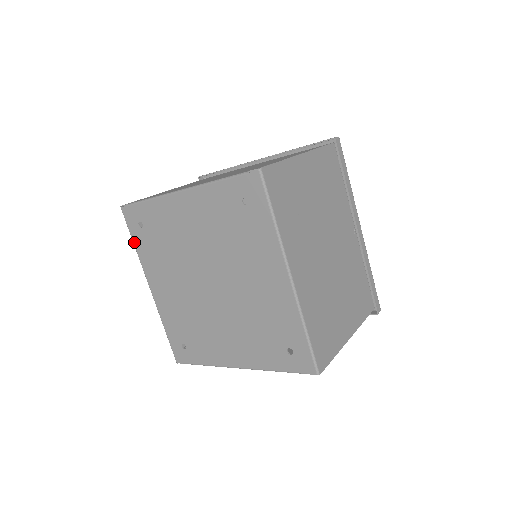
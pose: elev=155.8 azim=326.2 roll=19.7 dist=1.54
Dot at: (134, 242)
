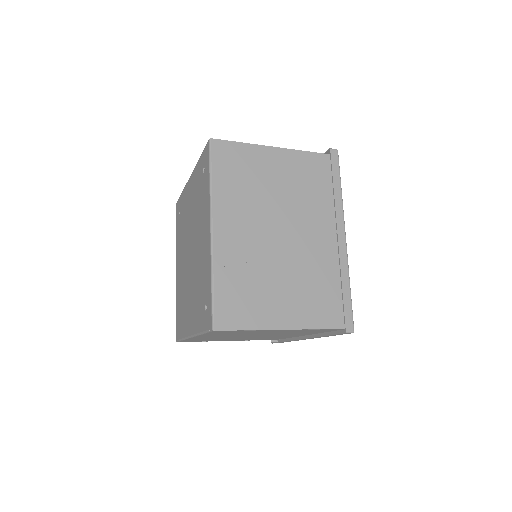
Dot at: (176, 230)
